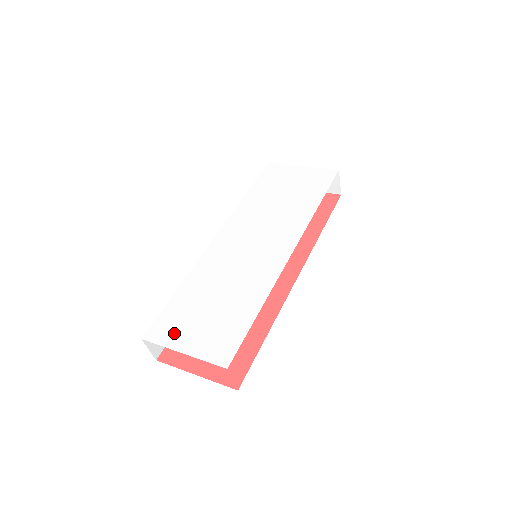
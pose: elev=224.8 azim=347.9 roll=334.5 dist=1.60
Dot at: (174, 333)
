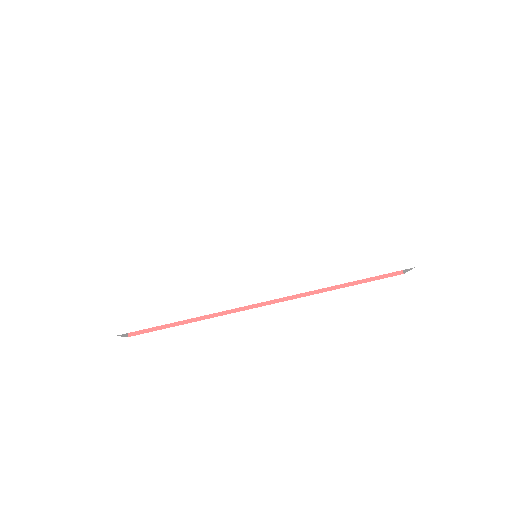
Dot at: (120, 262)
